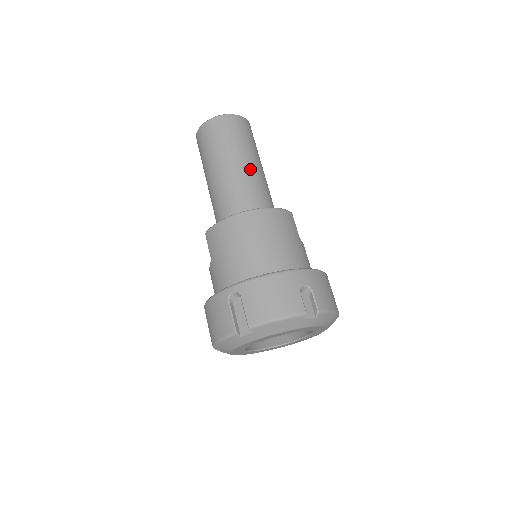
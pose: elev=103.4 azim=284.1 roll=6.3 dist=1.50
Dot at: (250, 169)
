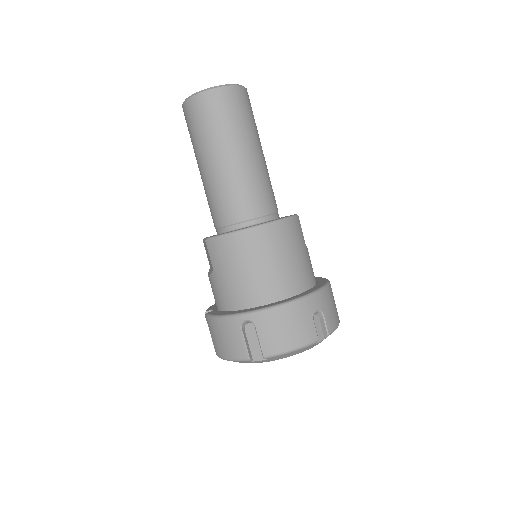
Dot at: (254, 162)
